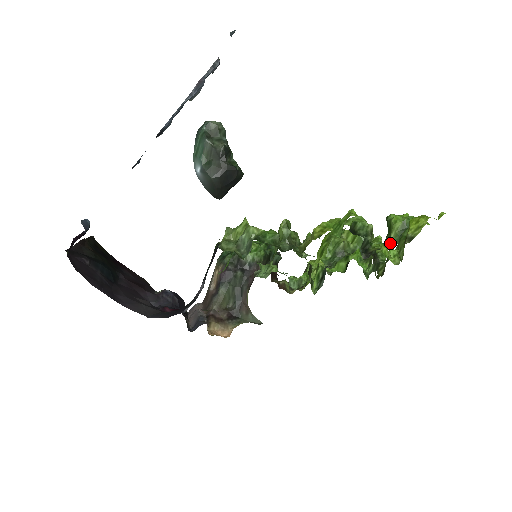
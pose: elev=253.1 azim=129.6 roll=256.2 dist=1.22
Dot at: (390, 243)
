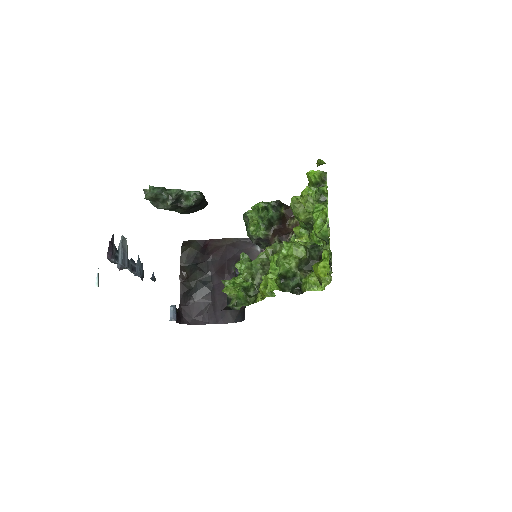
Dot at: occluded
